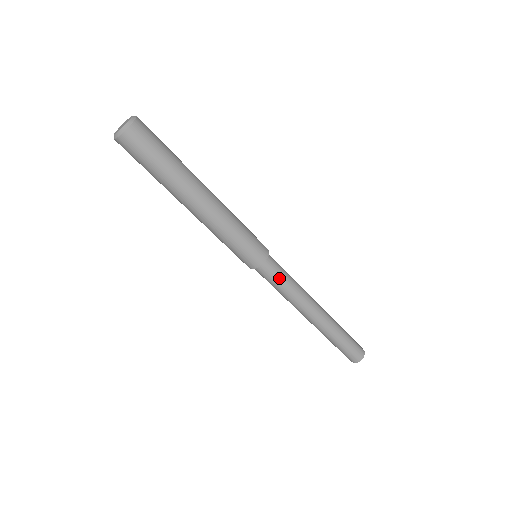
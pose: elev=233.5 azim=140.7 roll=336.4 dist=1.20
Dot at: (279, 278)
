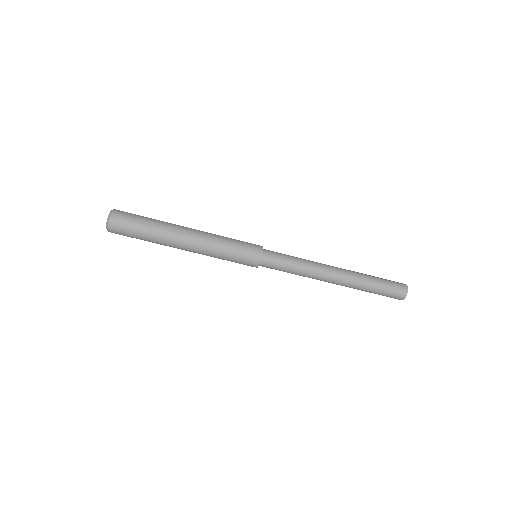
Dot at: (281, 268)
